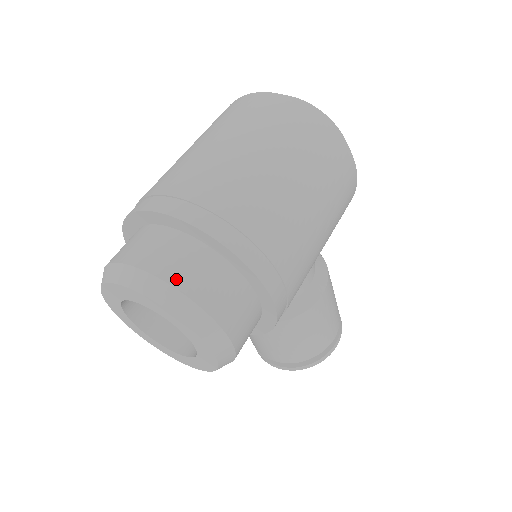
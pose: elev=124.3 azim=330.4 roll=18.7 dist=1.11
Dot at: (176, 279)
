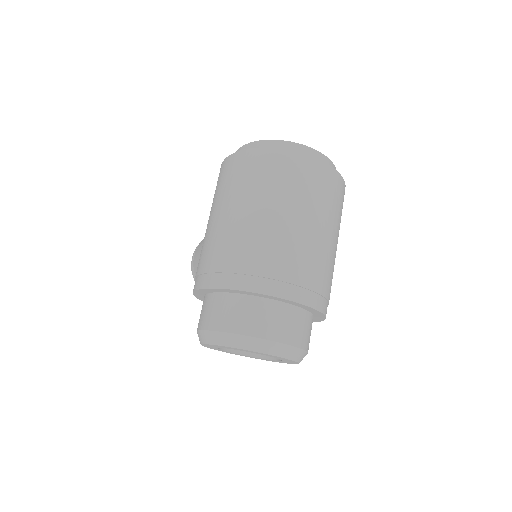
Dot at: (300, 342)
